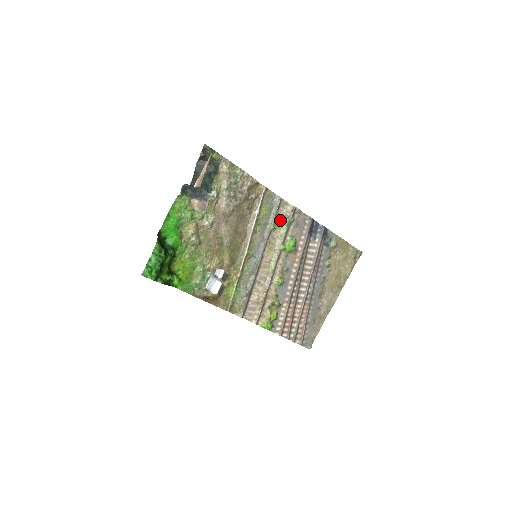
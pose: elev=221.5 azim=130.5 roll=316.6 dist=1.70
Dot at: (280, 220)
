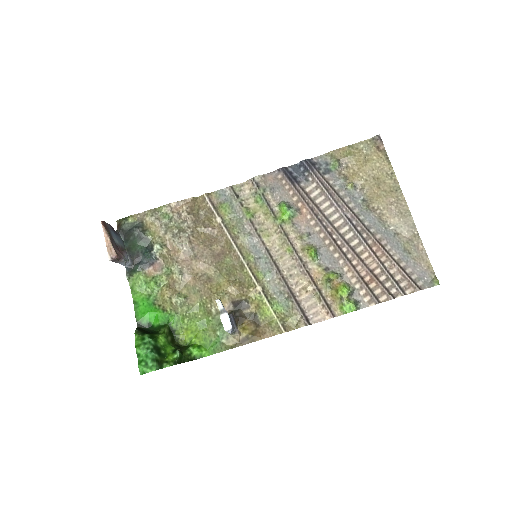
Dot at: (251, 203)
